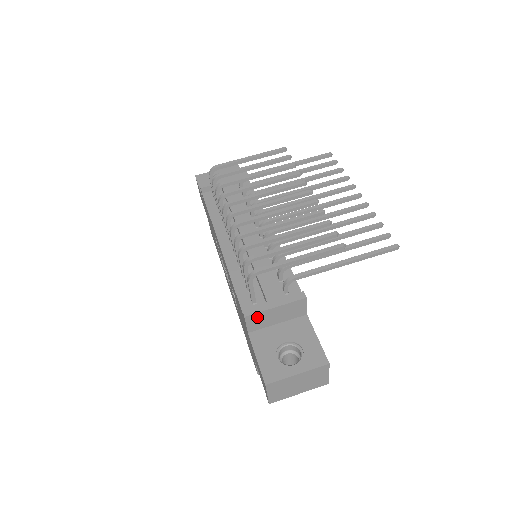
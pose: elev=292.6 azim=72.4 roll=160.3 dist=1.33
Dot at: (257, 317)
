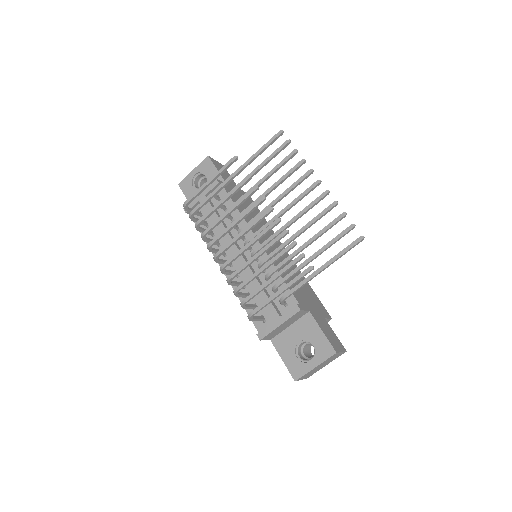
Dot at: (270, 335)
